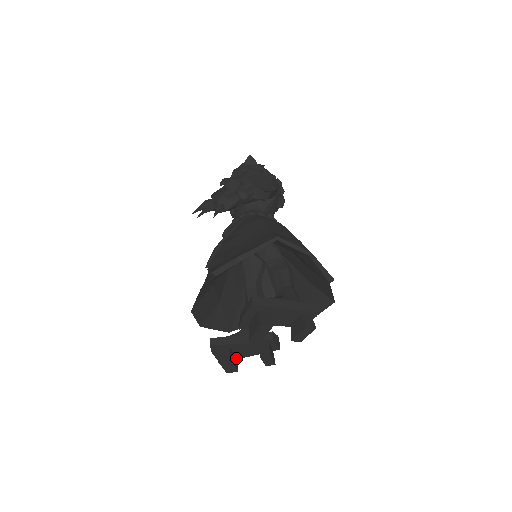
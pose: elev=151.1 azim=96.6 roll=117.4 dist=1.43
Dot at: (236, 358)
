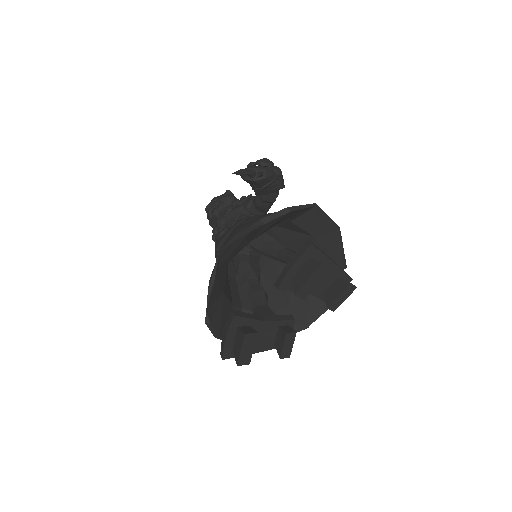
Dot at: occluded
